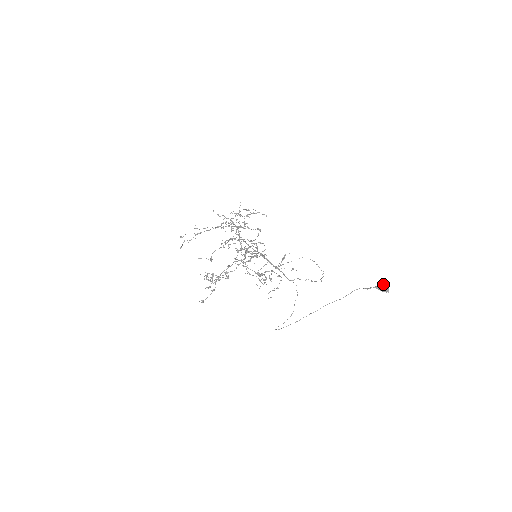
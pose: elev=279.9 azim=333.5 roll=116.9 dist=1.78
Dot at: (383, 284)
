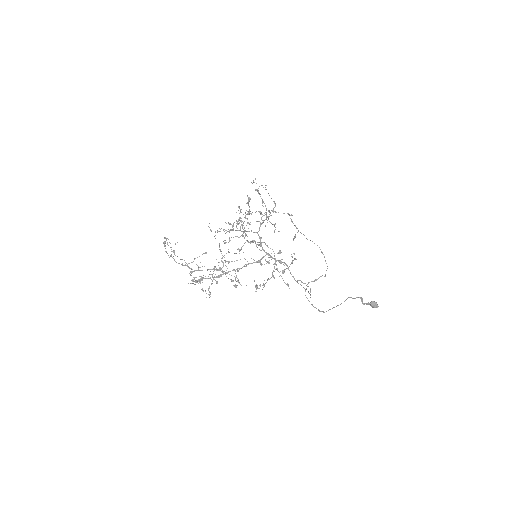
Dot at: occluded
